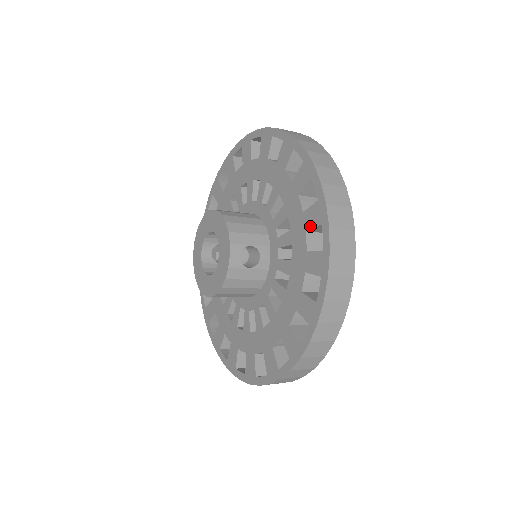
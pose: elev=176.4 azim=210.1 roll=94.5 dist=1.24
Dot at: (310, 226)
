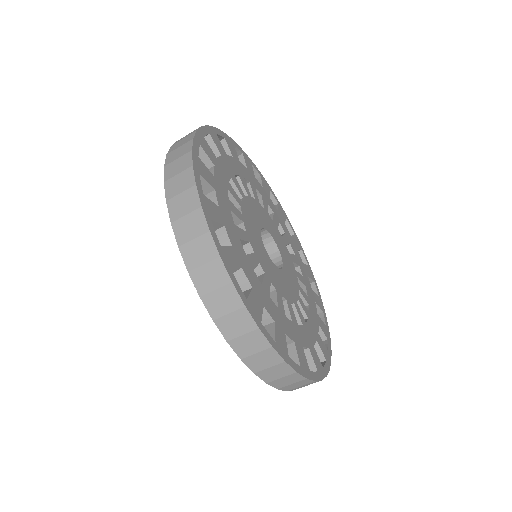
Dot at: occluded
